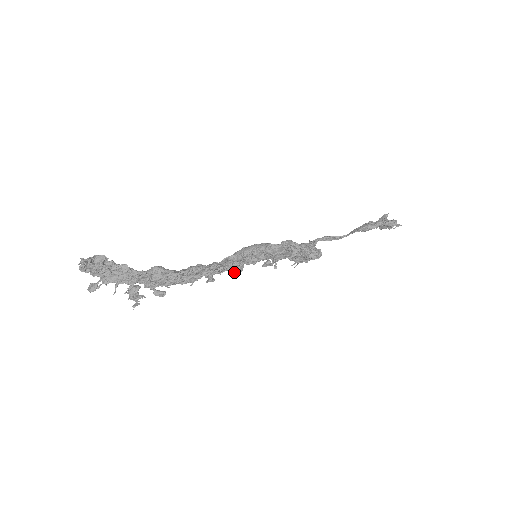
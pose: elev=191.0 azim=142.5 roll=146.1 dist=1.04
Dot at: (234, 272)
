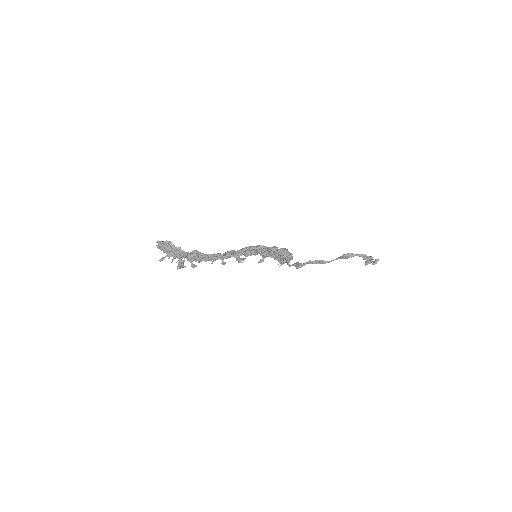
Dot at: (238, 261)
